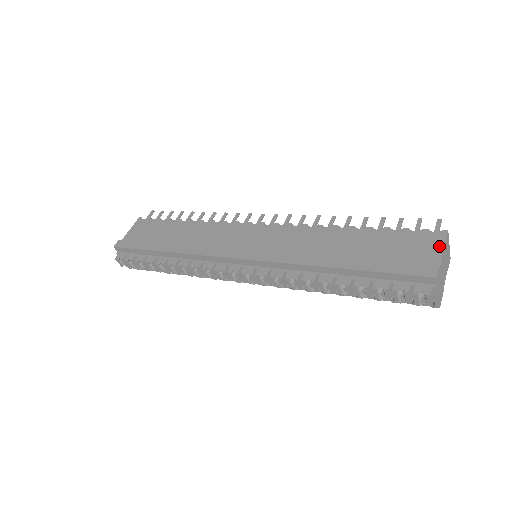
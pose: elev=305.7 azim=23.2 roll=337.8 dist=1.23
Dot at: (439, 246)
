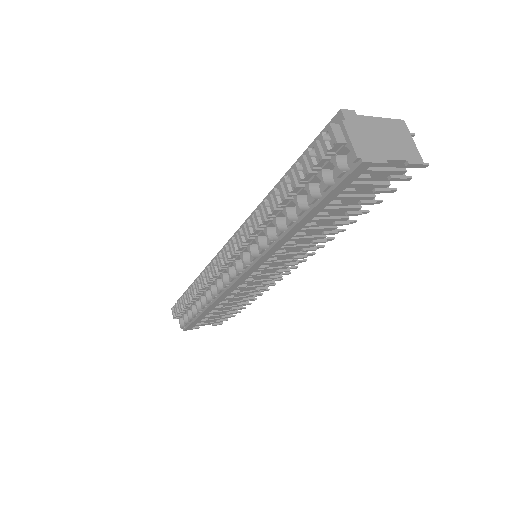
Dot at: (380, 121)
